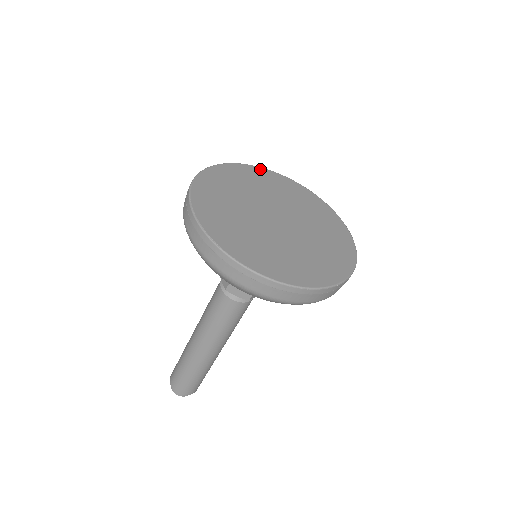
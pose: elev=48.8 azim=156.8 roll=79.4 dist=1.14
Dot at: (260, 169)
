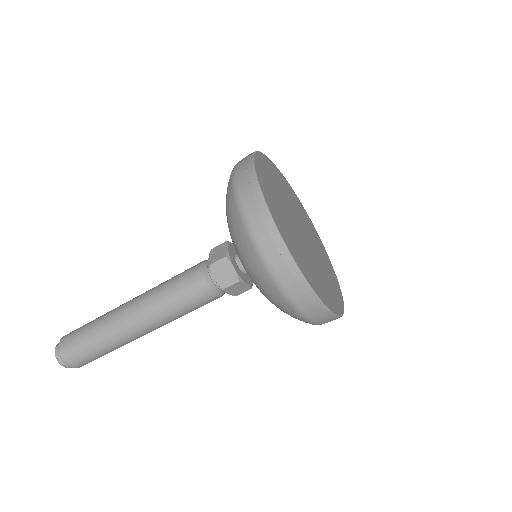
Dot at: (299, 200)
